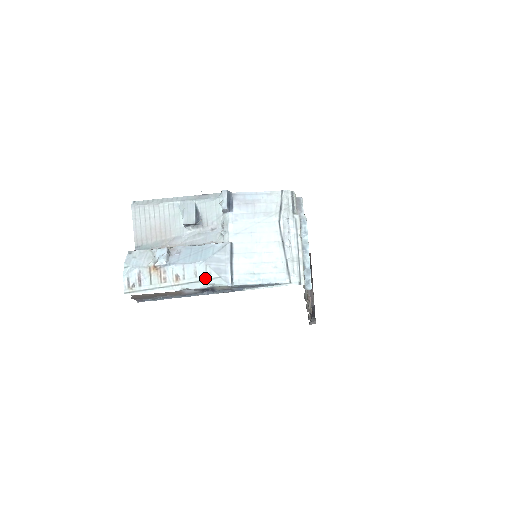
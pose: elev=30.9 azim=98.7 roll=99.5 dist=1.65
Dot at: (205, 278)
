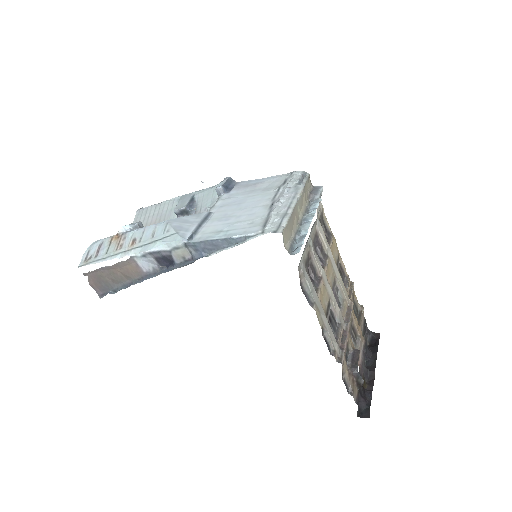
Dot at: (161, 237)
